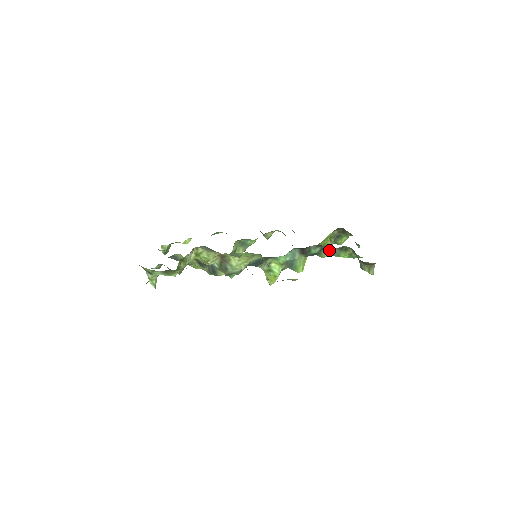
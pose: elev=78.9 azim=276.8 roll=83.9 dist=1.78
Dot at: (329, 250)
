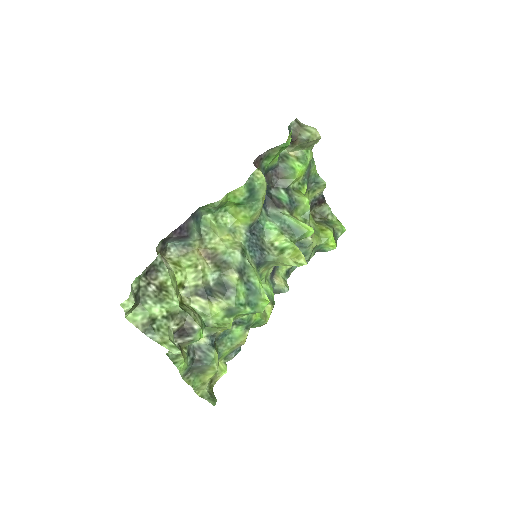
Dot at: (284, 177)
